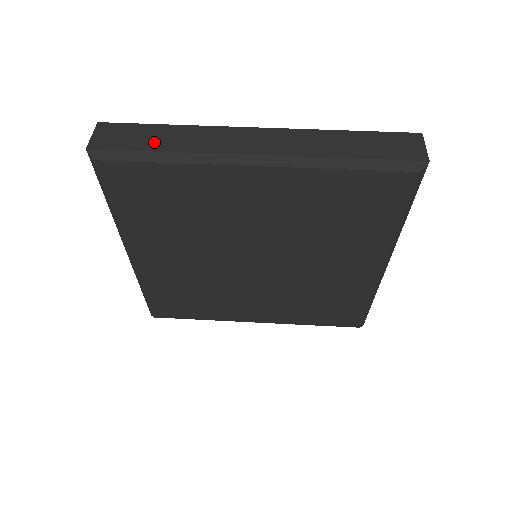
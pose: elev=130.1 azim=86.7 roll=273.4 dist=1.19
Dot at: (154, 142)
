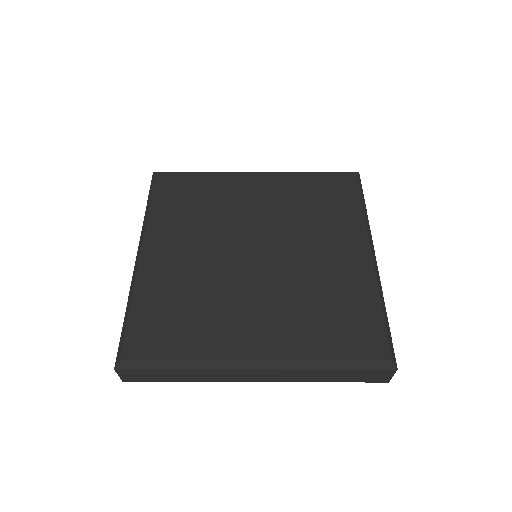
Dot at: occluded
